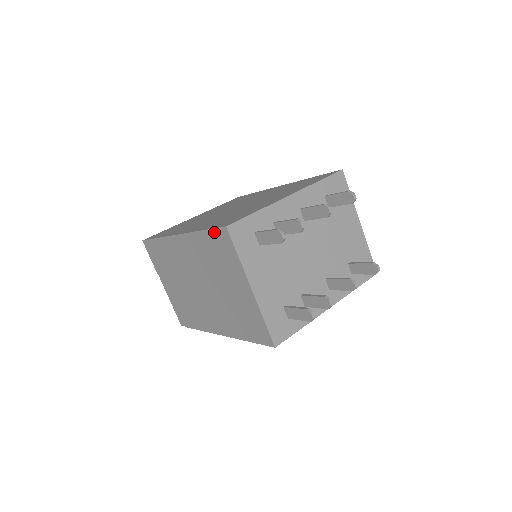
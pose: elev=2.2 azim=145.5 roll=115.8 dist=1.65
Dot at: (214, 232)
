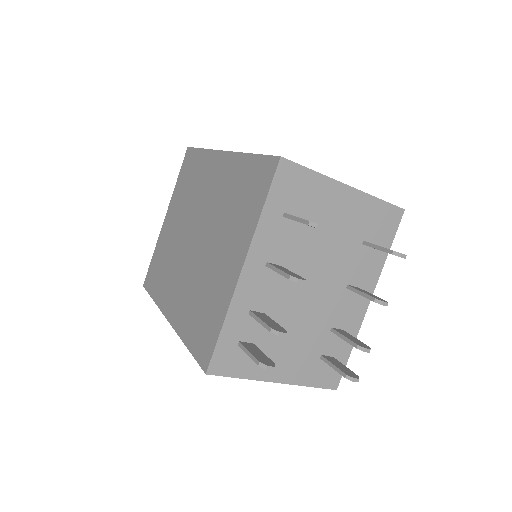
Dot at: occluded
